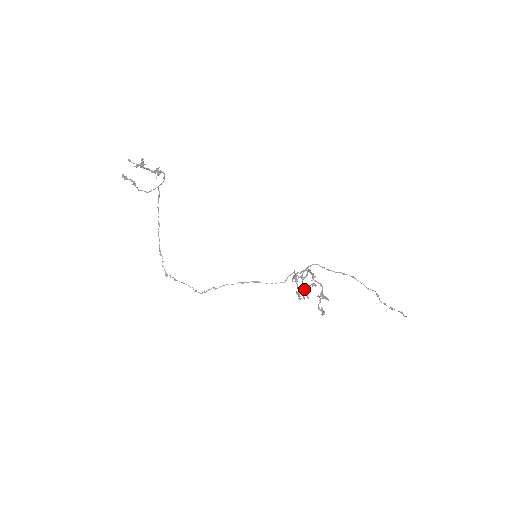
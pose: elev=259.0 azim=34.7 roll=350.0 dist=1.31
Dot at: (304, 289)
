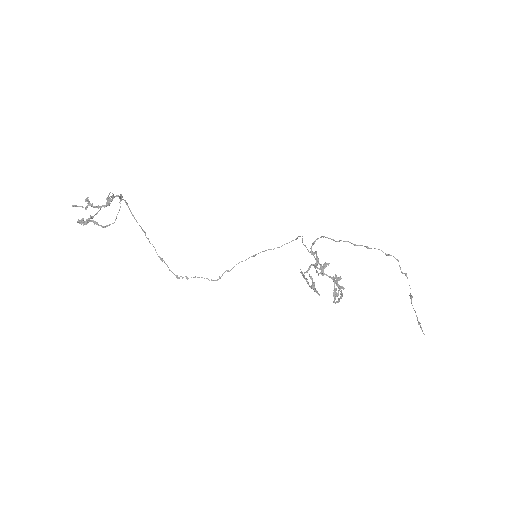
Dot at: (316, 272)
